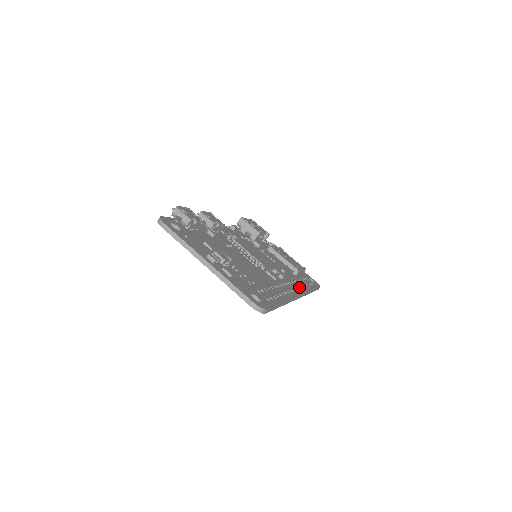
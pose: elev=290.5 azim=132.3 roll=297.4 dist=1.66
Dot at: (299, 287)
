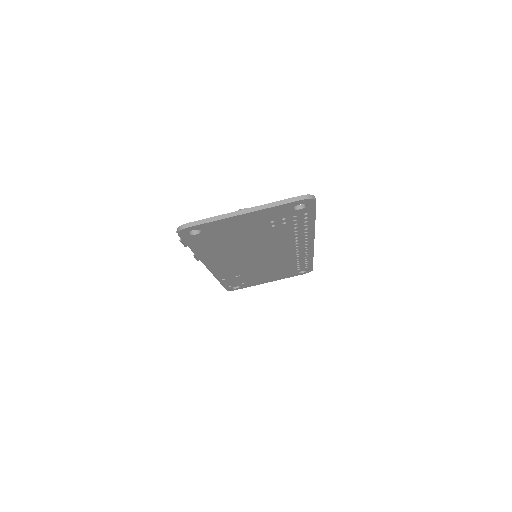
Dot at: occluded
